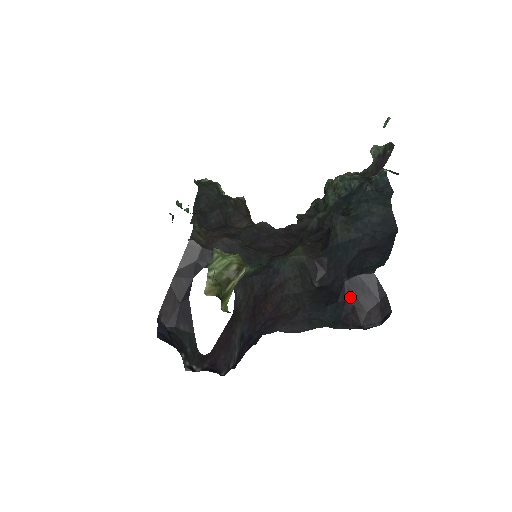
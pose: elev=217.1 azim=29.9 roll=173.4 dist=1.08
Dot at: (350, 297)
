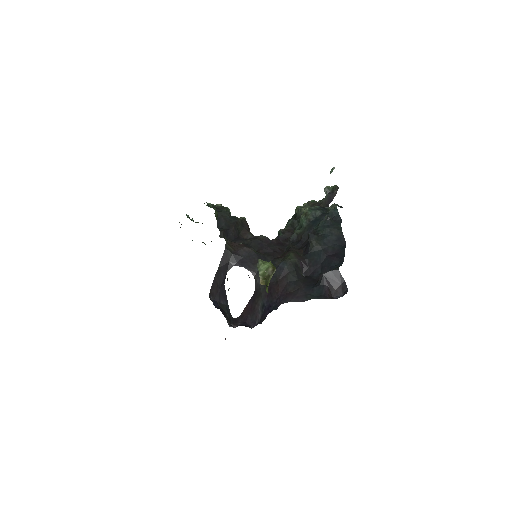
Dot at: (326, 283)
